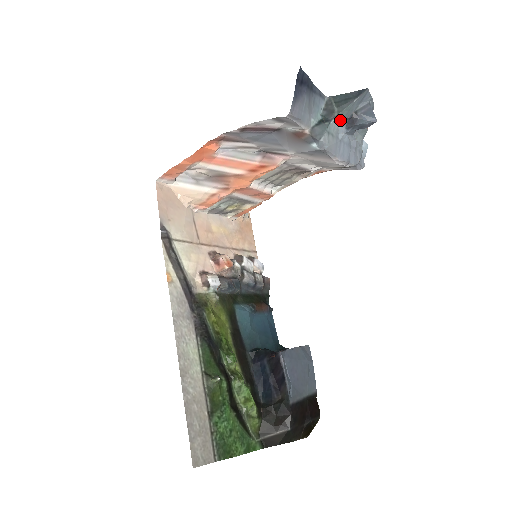
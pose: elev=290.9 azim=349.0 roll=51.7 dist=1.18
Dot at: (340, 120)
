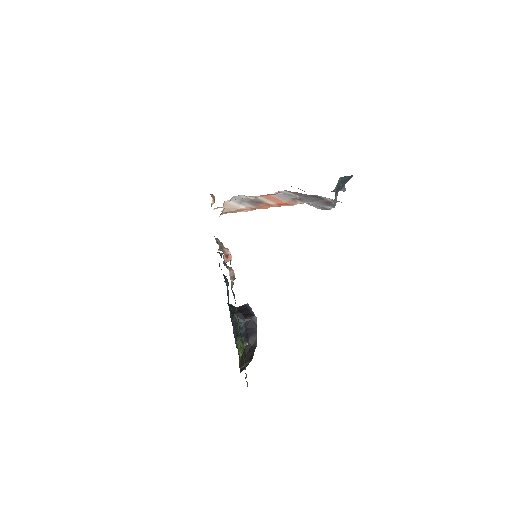
Dot at: occluded
